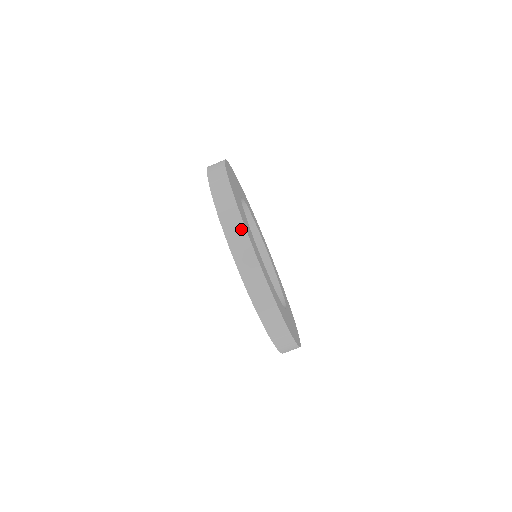
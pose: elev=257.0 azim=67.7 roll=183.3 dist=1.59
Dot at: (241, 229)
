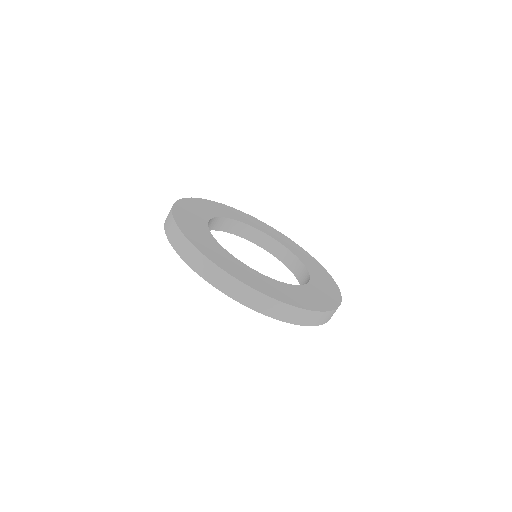
Dot at: (187, 244)
